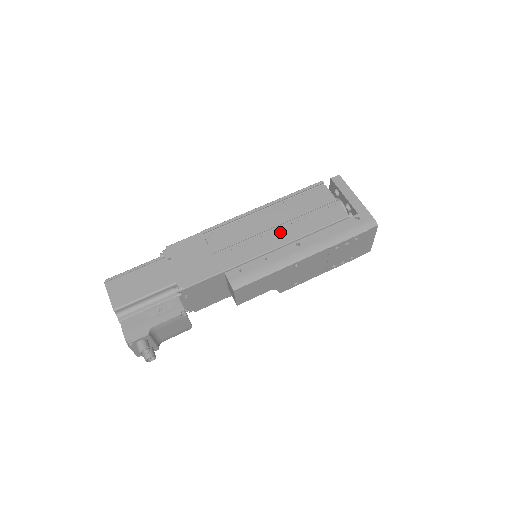
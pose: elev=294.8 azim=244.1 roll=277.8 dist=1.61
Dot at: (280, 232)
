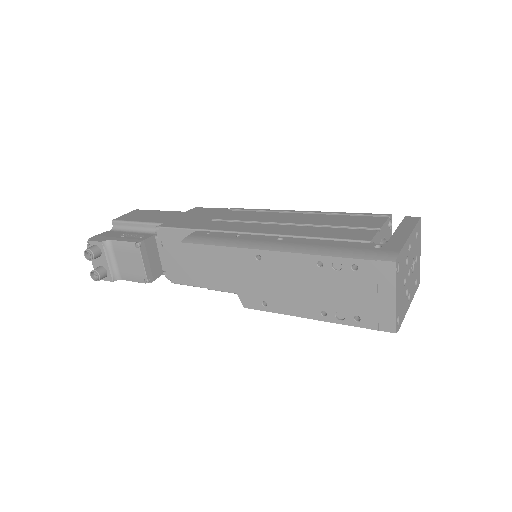
Dot at: (282, 227)
